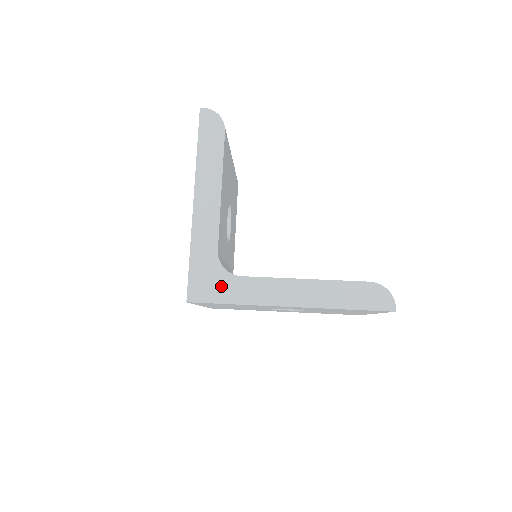
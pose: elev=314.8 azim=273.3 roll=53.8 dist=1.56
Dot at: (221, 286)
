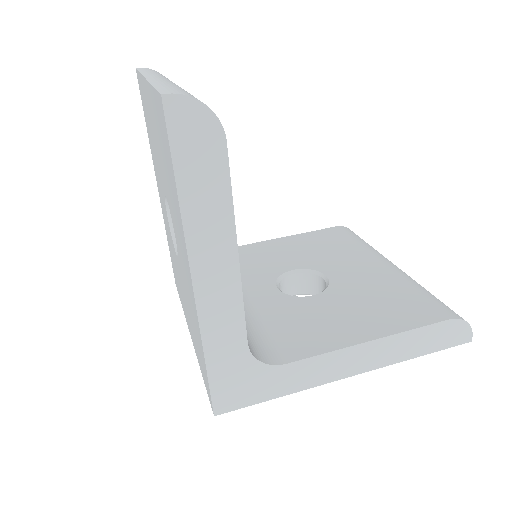
Dot at: (260, 384)
